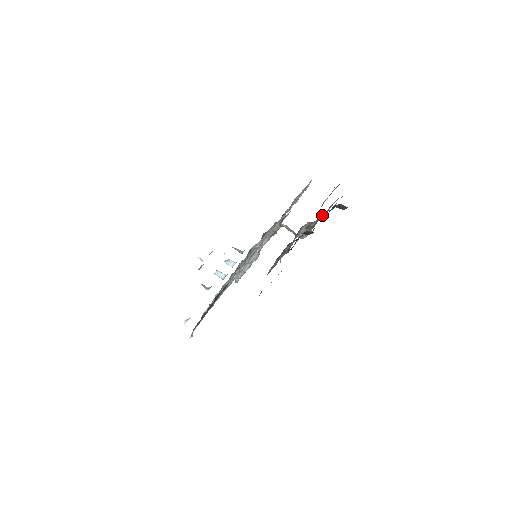
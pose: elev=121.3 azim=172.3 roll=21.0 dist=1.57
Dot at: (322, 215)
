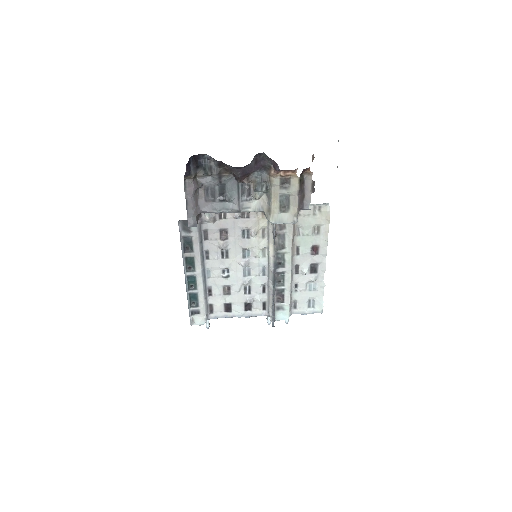
Dot at: (265, 177)
